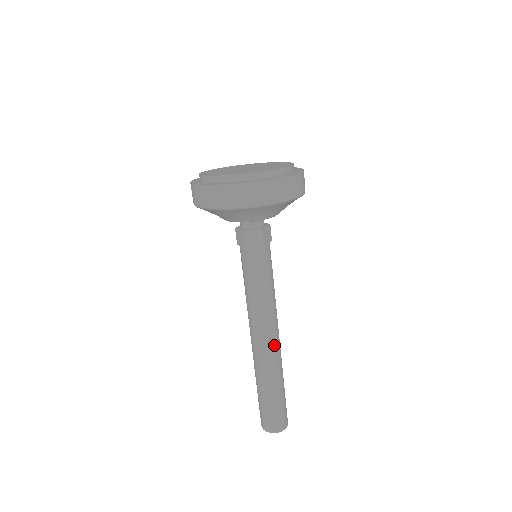
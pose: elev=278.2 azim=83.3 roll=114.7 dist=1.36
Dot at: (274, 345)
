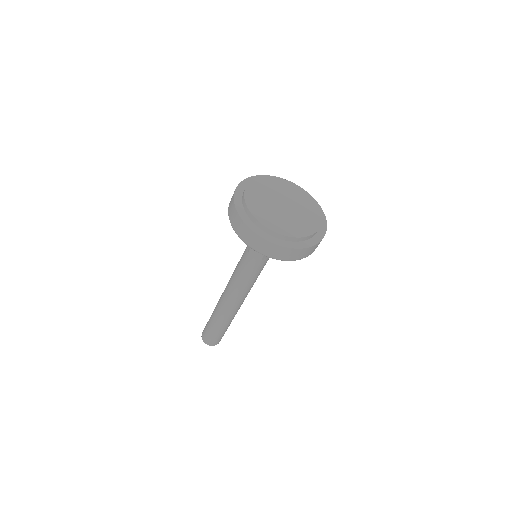
Dot at: (233, 308)
